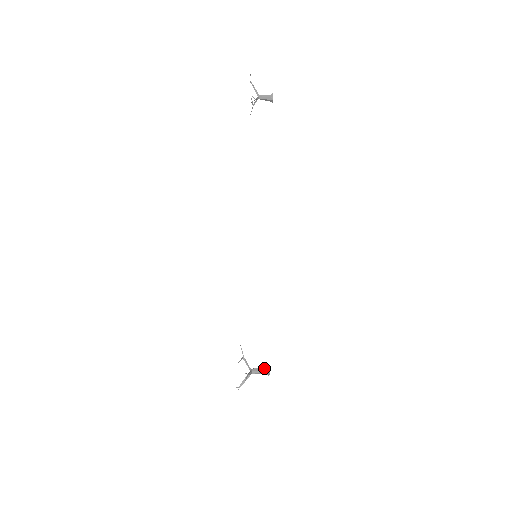
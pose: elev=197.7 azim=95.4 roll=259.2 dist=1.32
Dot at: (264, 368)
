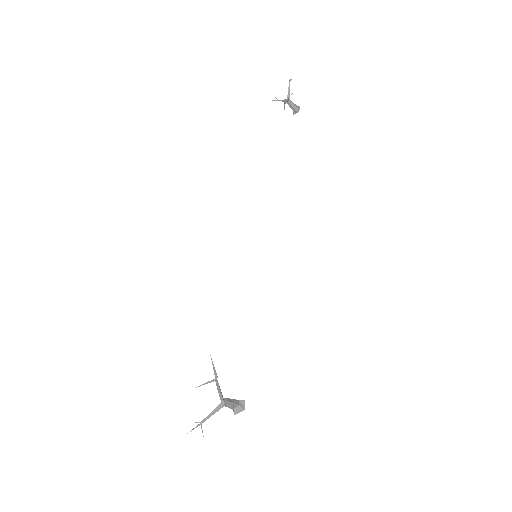
Dot at: (238, 401)
